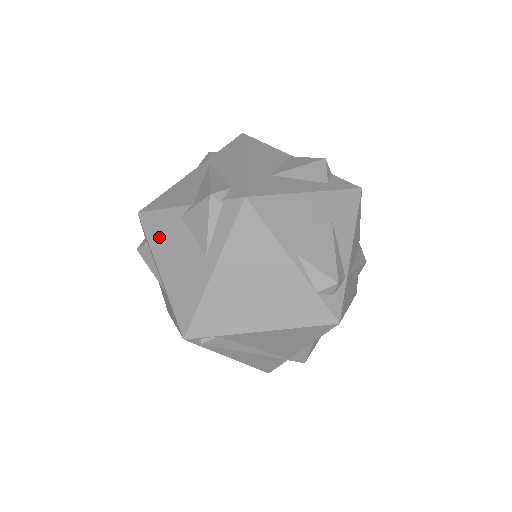
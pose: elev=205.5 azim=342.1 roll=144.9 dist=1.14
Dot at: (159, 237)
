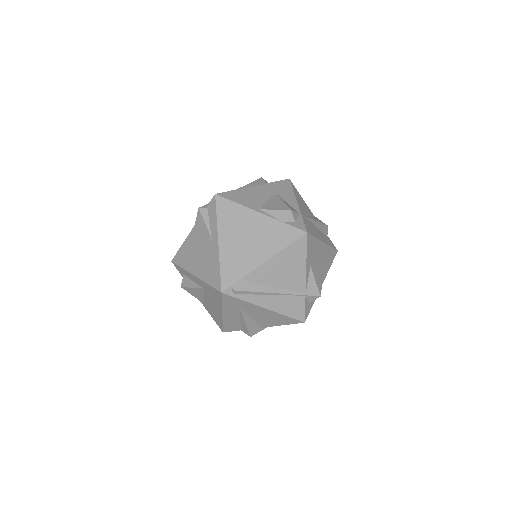
Dot at: (186, 259)
